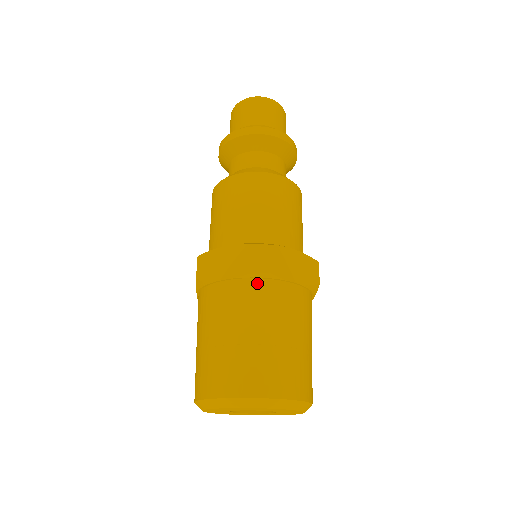
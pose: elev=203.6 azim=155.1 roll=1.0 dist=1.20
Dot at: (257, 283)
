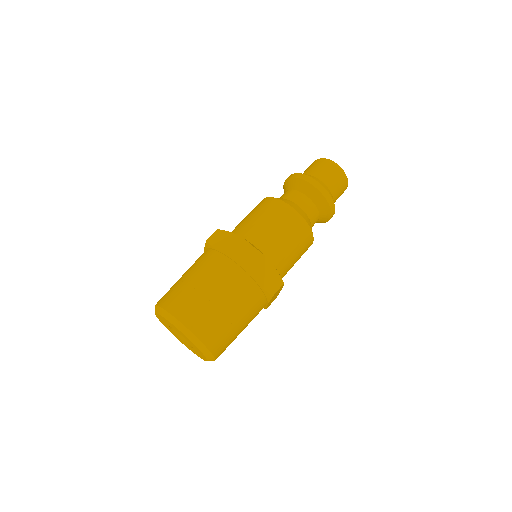
Dot at: (262, 296)
